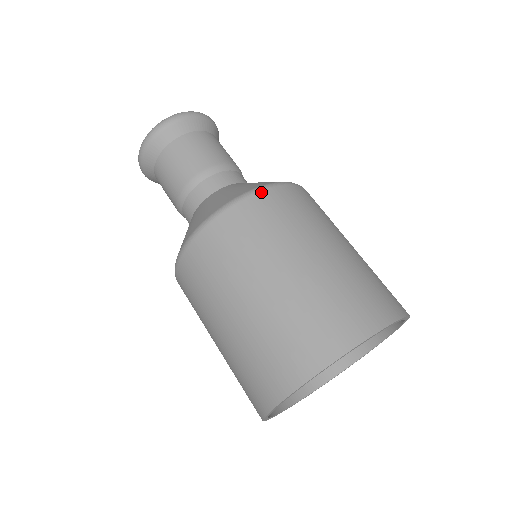
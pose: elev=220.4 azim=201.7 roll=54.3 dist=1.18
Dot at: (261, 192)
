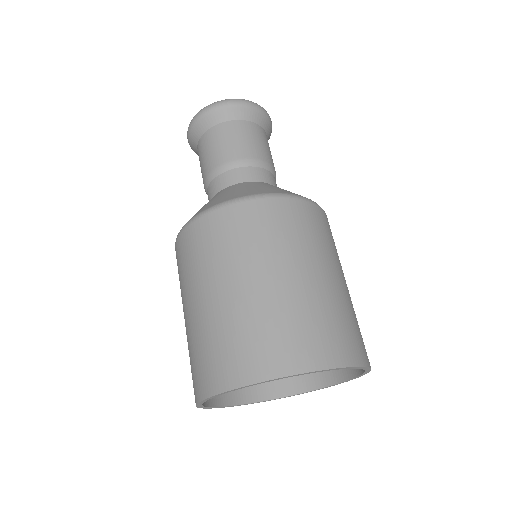
Dot at: (303, 201)
